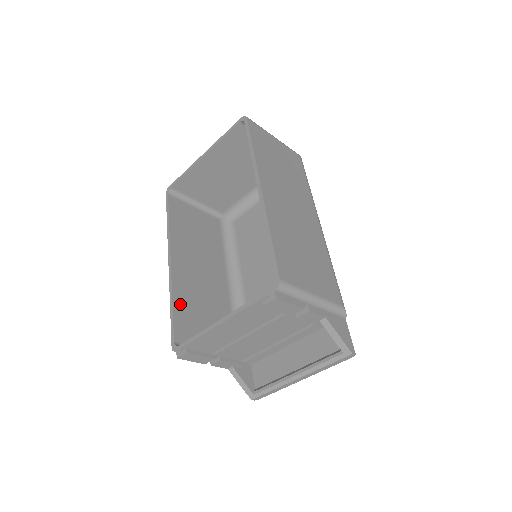
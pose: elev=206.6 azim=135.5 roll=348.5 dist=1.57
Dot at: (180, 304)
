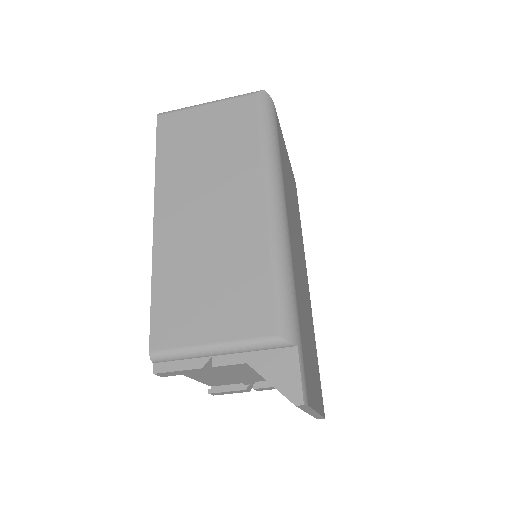
Dot at: occluded
